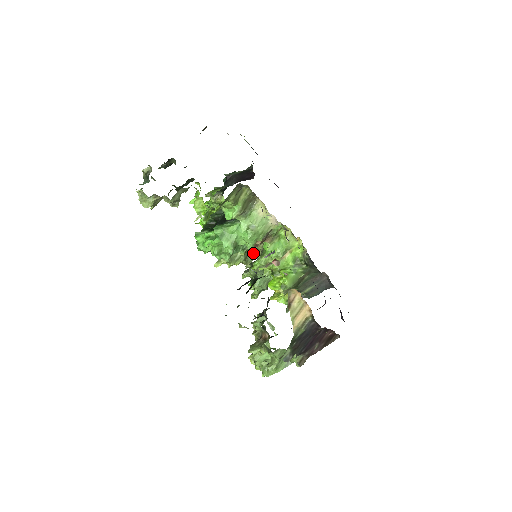
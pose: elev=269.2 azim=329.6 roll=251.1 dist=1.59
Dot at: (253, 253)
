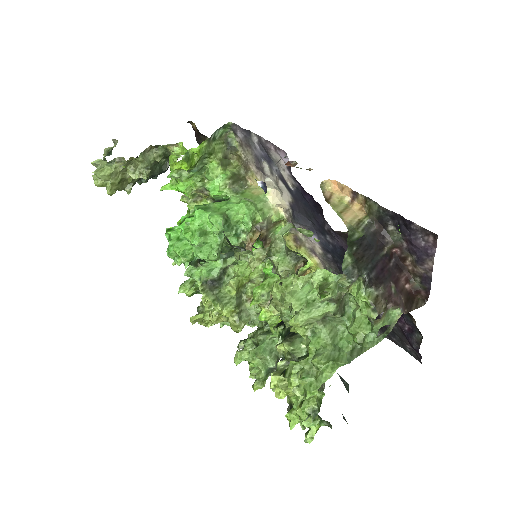
Dot at: (248, 306)
